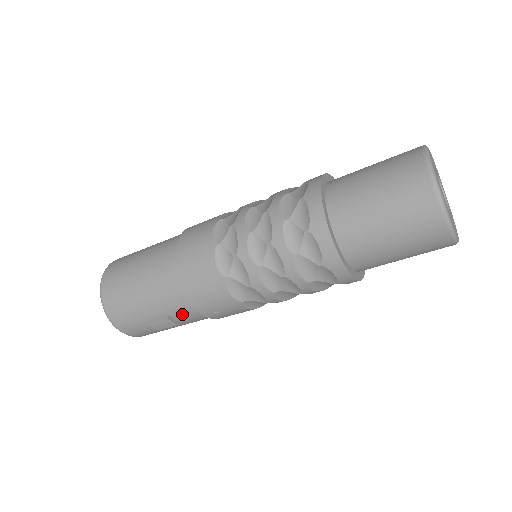
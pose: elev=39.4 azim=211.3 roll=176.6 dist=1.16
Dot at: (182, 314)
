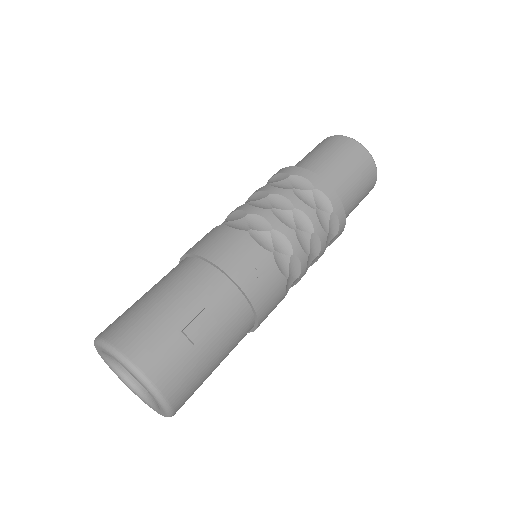
Dot at: (218, 302)
